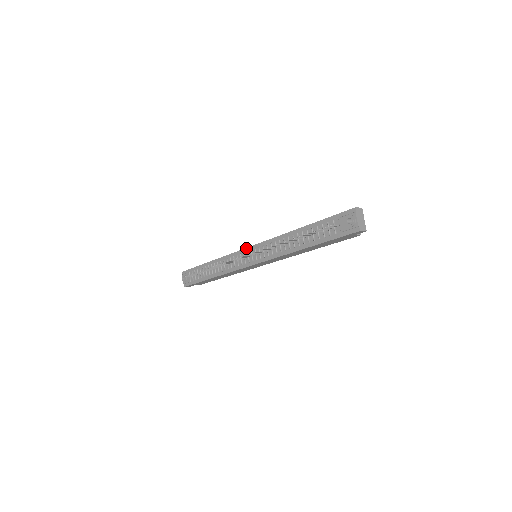
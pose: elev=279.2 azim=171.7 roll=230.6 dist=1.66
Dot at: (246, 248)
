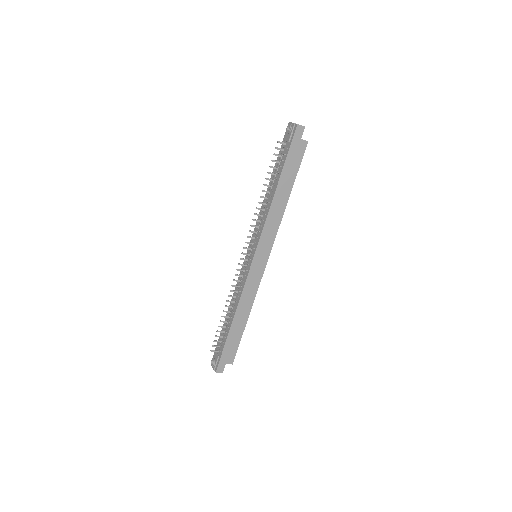
Dot at: (245, 256)
